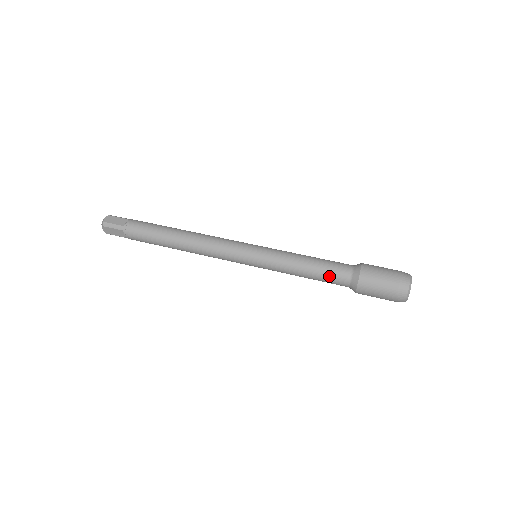
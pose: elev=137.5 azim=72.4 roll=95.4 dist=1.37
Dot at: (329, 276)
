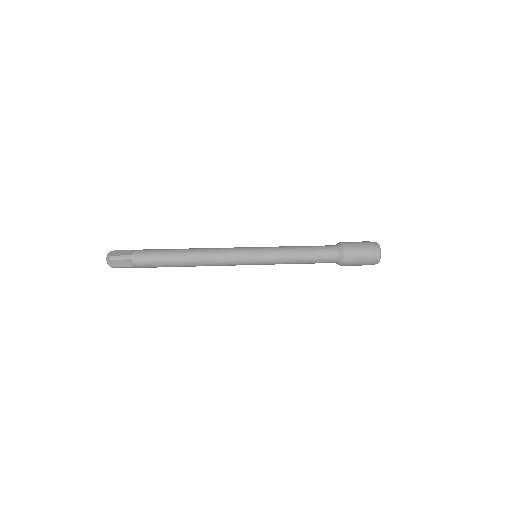
Dot at: (320, 256)
